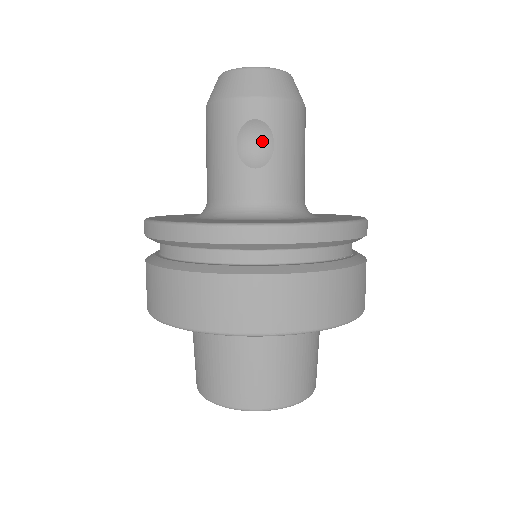
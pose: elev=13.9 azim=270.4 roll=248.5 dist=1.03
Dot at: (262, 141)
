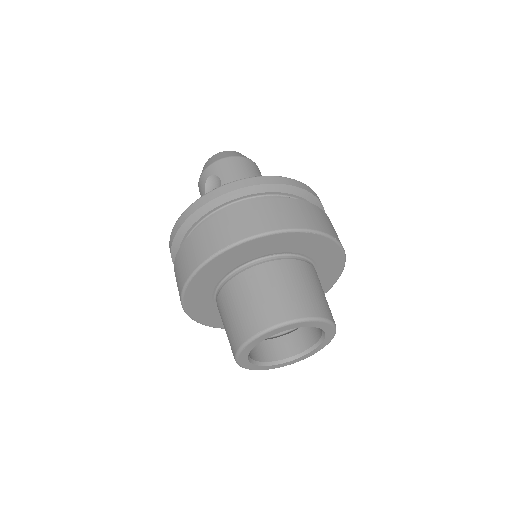
Dot at: (217, 185)
